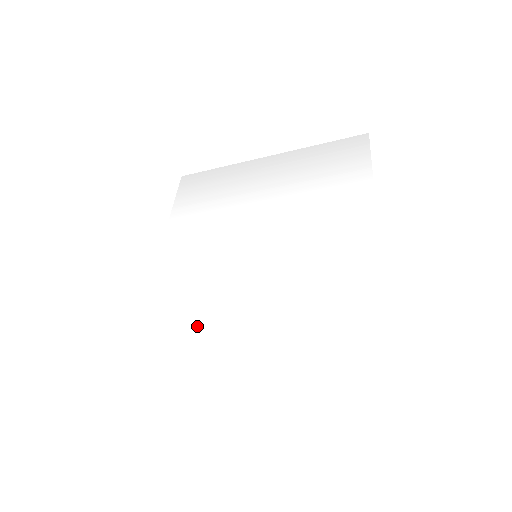
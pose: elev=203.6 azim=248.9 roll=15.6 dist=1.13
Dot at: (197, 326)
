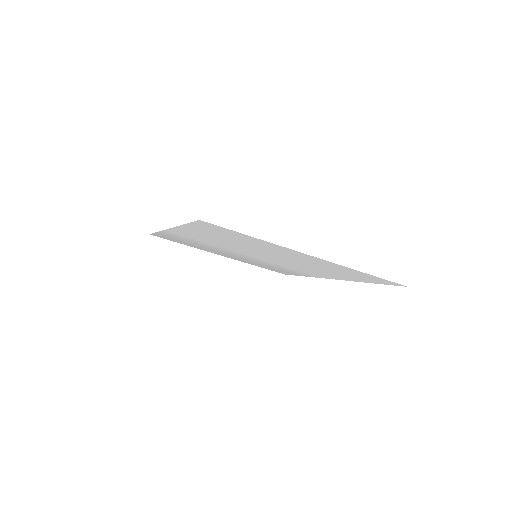
Dot at: (240, 243)
